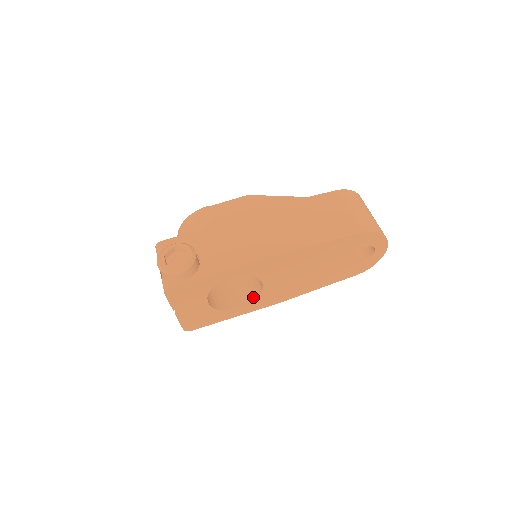
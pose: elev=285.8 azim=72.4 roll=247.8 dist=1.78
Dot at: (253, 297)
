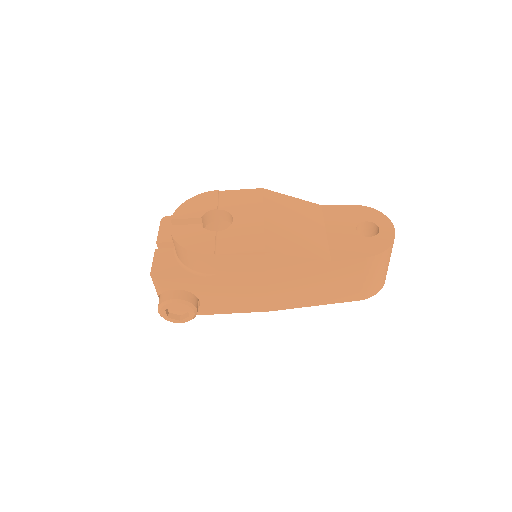
Dot at: occluded
